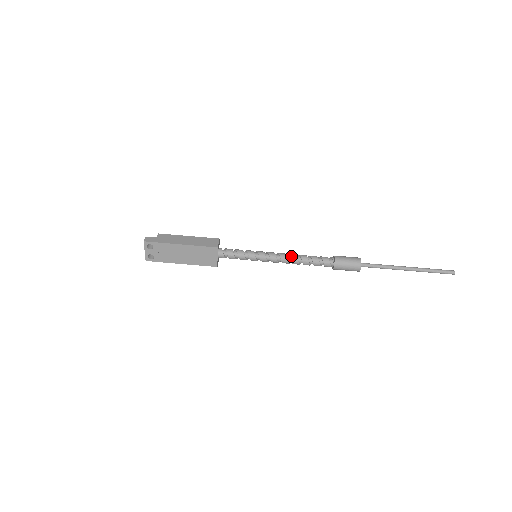
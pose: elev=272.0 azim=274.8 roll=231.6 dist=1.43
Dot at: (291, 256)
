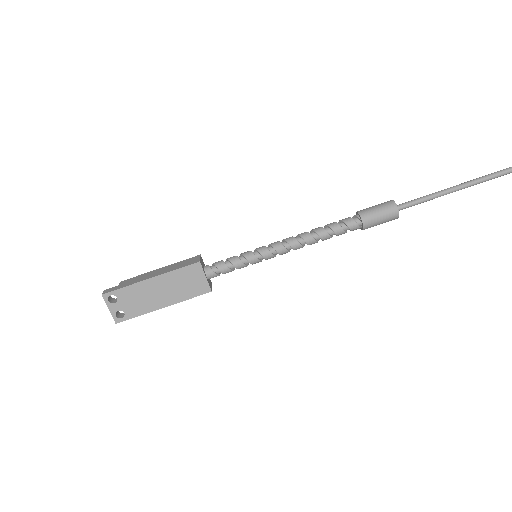
Dot at: (301, 235)
